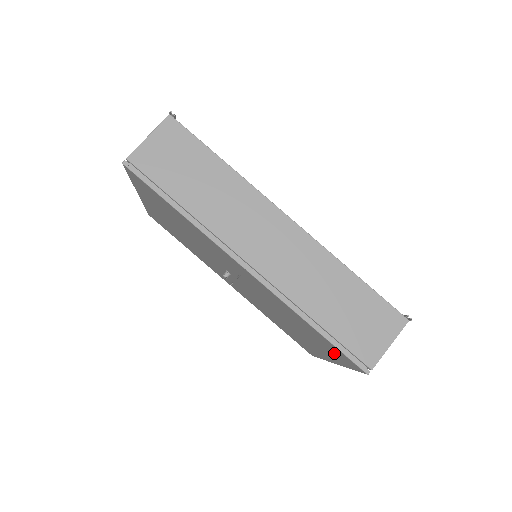
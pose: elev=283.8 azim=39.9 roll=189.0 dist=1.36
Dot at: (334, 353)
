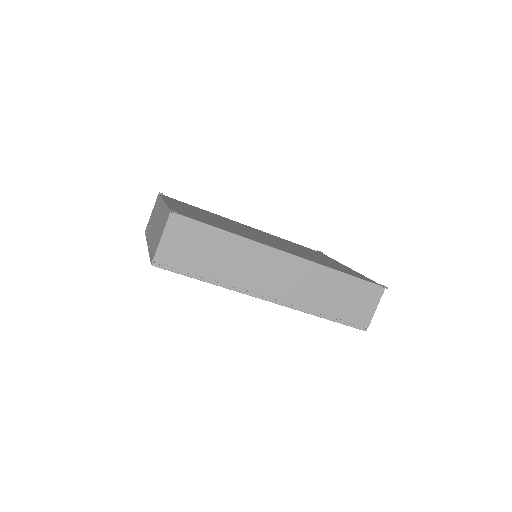
Dot at: occluded
